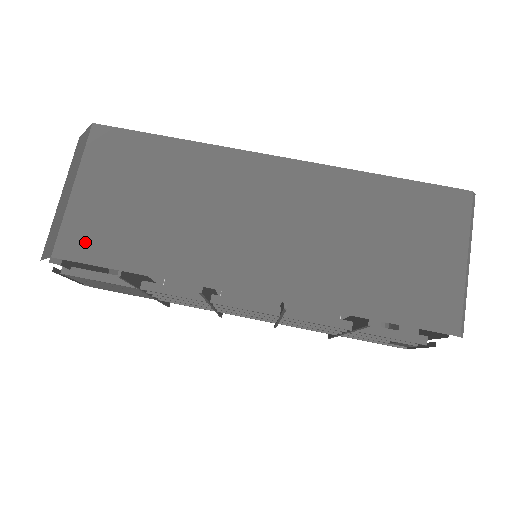
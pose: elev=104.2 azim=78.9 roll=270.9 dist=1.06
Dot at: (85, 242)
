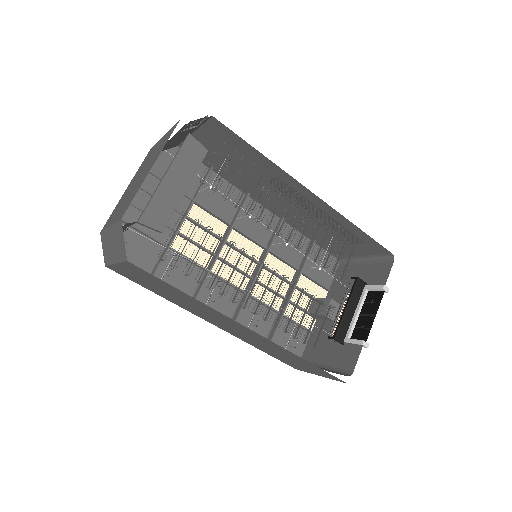
Dot at: (125, 275)
